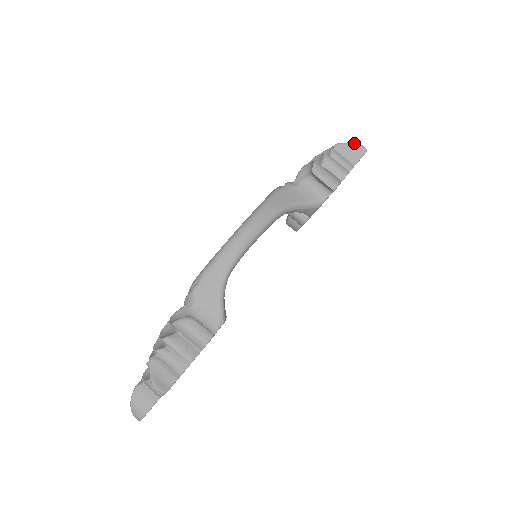
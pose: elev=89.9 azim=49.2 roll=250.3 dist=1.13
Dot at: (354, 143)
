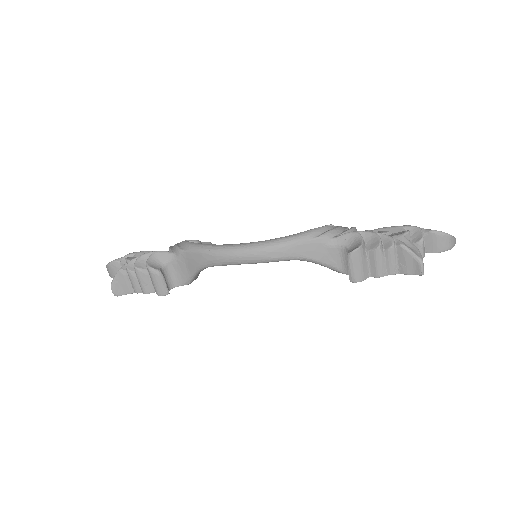
Dot at: (418, 260)
